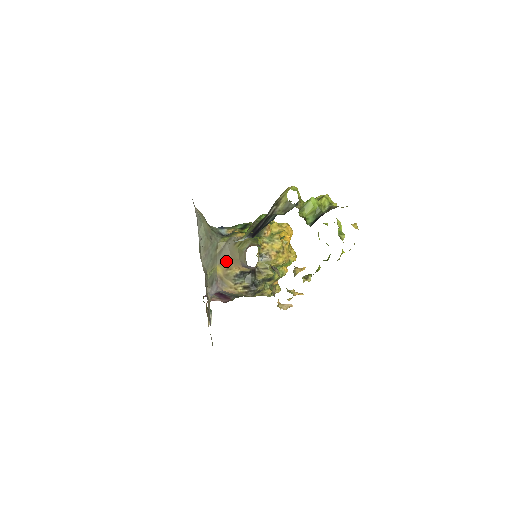
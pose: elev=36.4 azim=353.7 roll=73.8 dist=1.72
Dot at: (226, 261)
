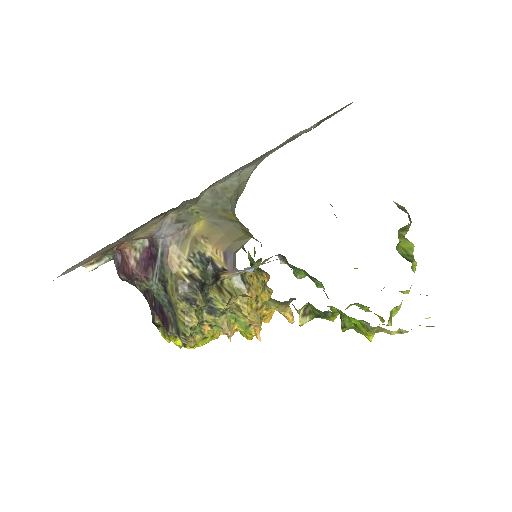
Dot at: (215, 230)
